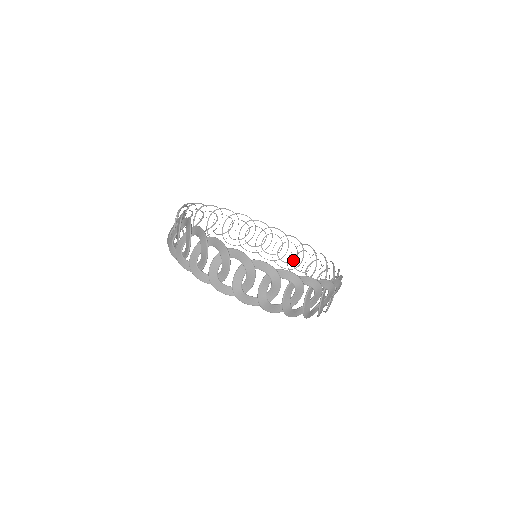
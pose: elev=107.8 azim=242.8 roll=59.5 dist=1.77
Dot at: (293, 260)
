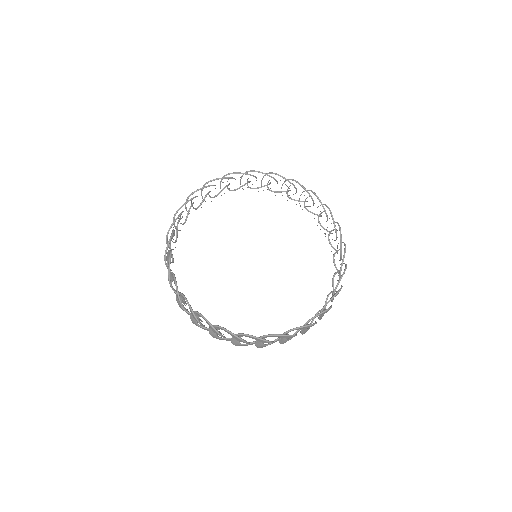
Dot at: (304, 203)
